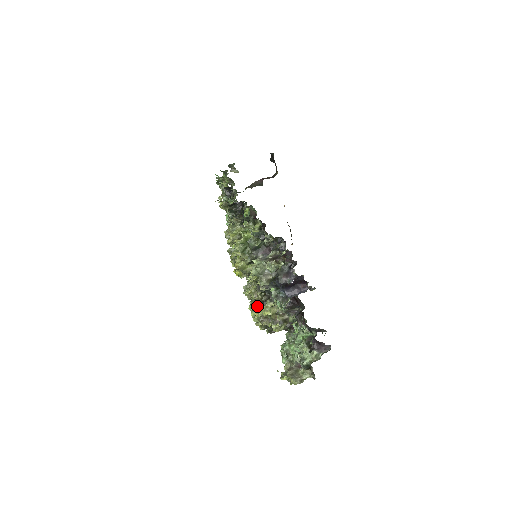
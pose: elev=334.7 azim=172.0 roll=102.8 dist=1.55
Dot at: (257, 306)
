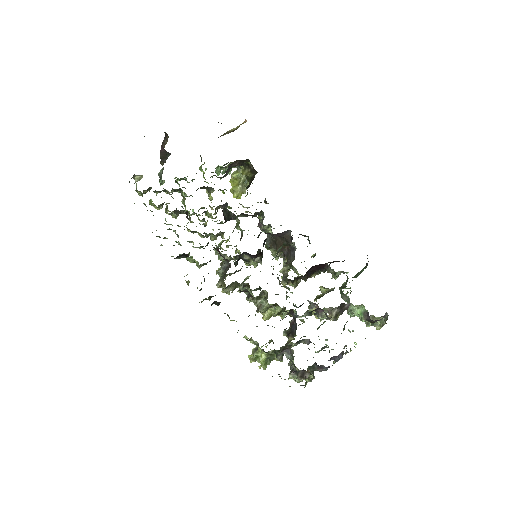
Dot at: occluded
